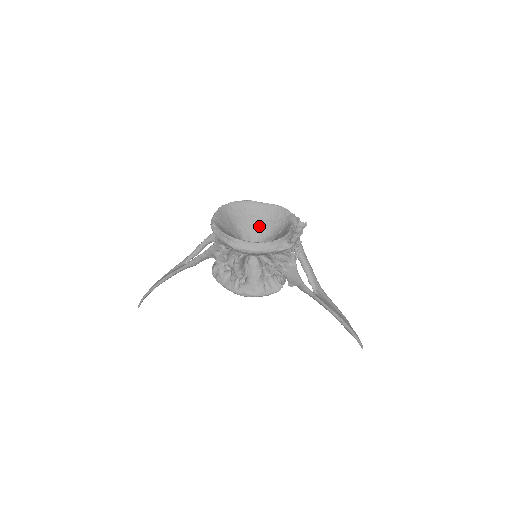
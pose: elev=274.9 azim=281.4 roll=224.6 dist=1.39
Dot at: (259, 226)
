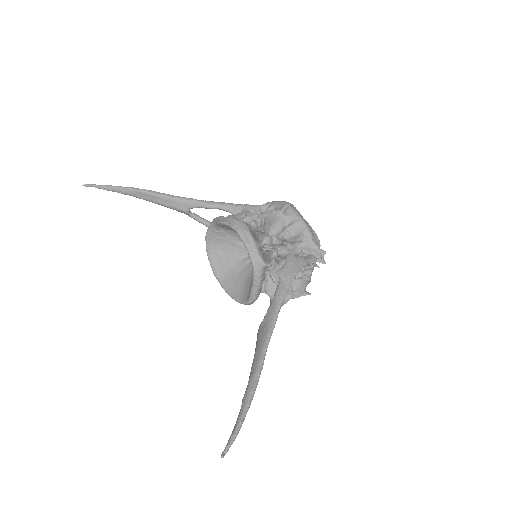
Dot at: occluded
